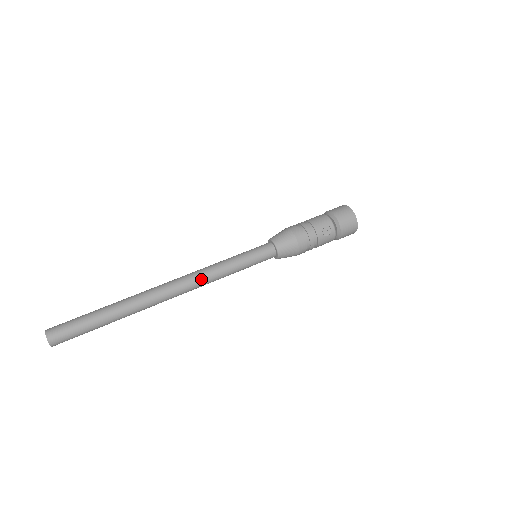
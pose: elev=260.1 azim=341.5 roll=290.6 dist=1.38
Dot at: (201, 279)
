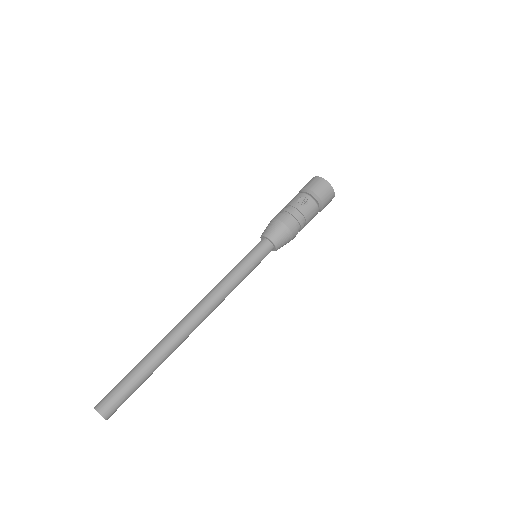
Dot at: (213, 295)
